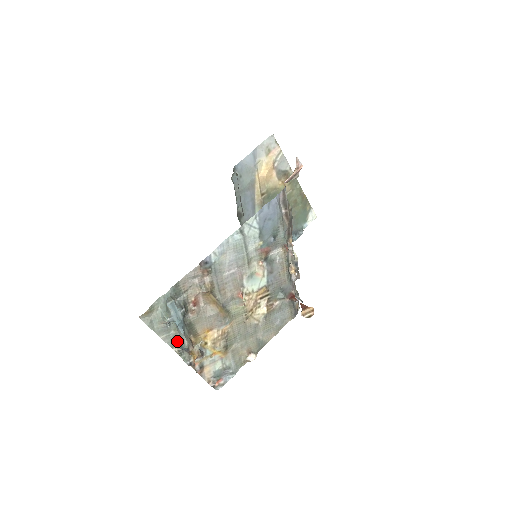
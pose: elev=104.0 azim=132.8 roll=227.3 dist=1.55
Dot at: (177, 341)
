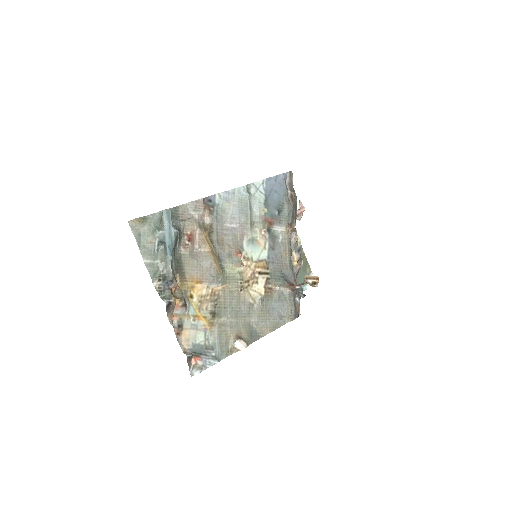
Dot at: (160, 275)
